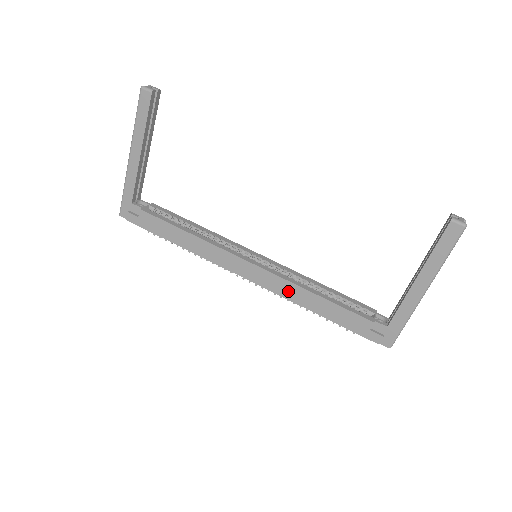
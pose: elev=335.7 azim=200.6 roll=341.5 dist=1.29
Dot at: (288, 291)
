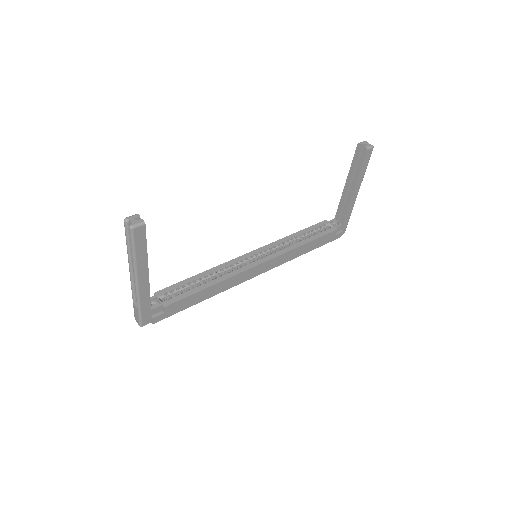
Dot at: (288, 257)
